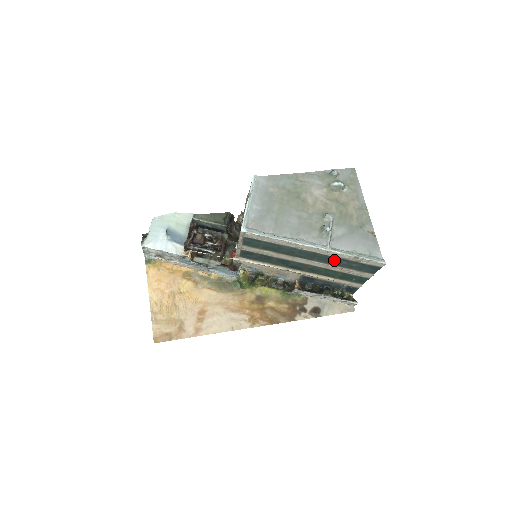
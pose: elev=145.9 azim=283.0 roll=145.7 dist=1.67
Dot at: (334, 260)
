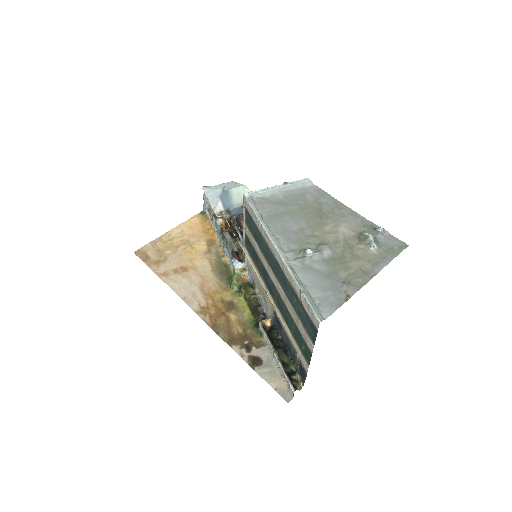
Dot at: (289, 289)
